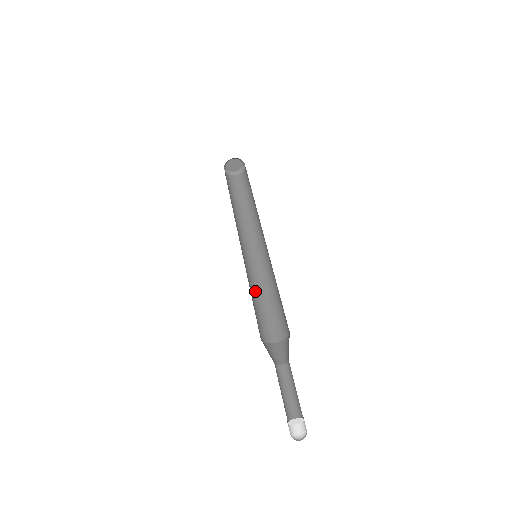
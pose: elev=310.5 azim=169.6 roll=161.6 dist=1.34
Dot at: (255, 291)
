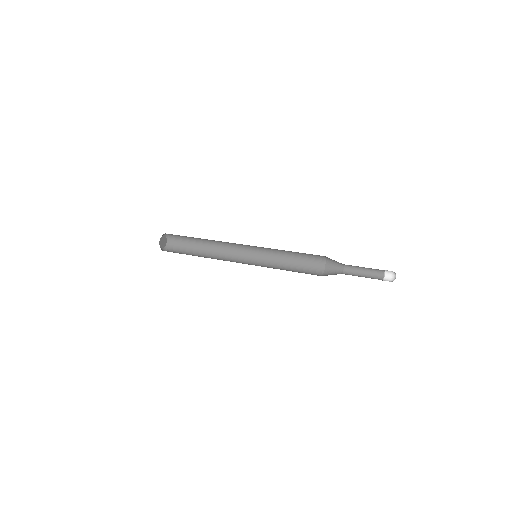
Dot at: occluded
